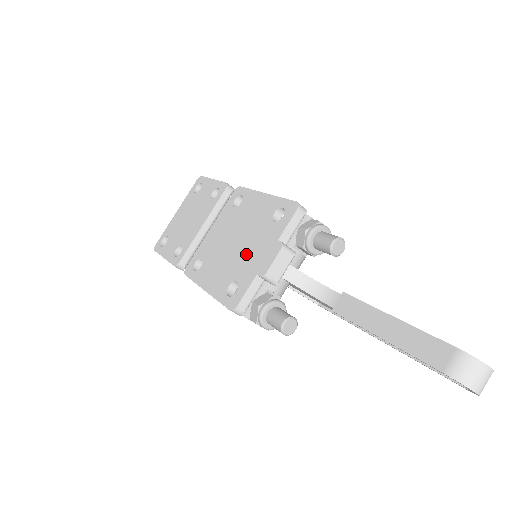
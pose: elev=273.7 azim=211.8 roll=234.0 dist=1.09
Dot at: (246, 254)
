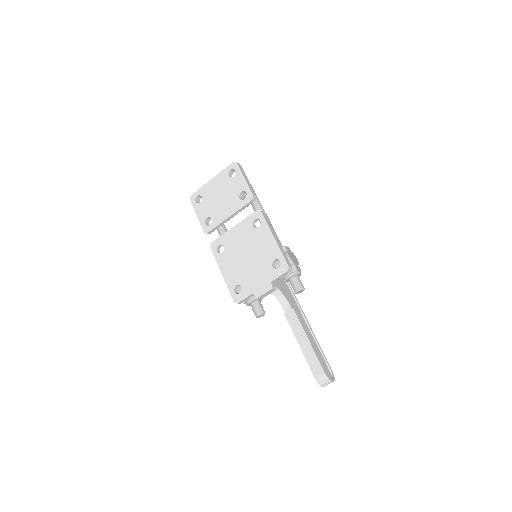
Dot at: (251, 273)
